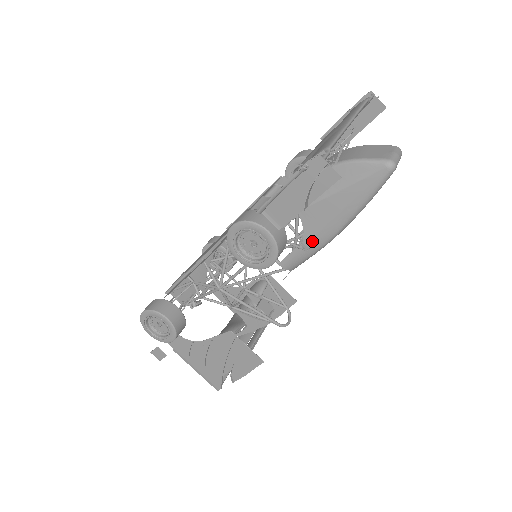
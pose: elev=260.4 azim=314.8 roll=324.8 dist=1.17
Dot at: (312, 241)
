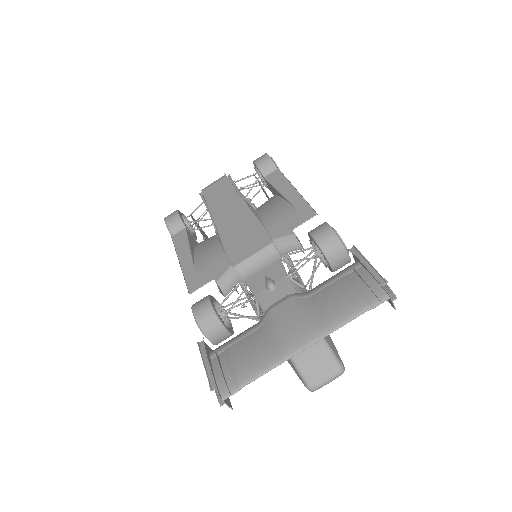
Dot at: occluded
